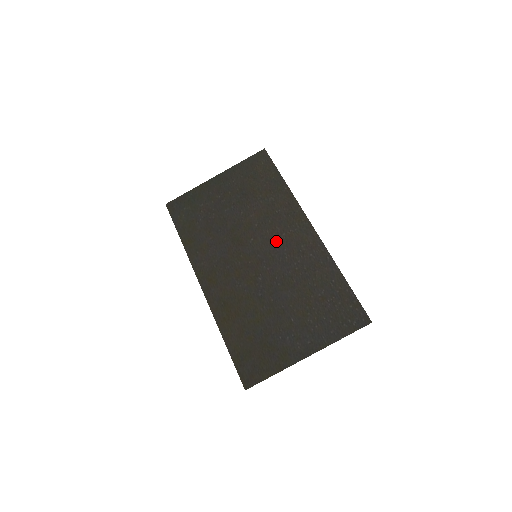
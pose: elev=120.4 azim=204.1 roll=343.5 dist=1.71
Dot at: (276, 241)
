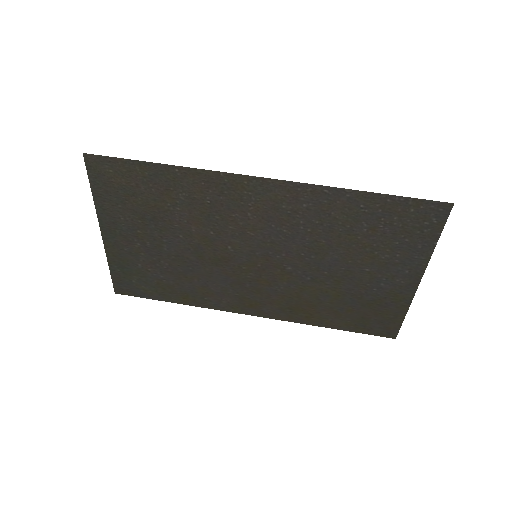
Dot at: (252, 228)
